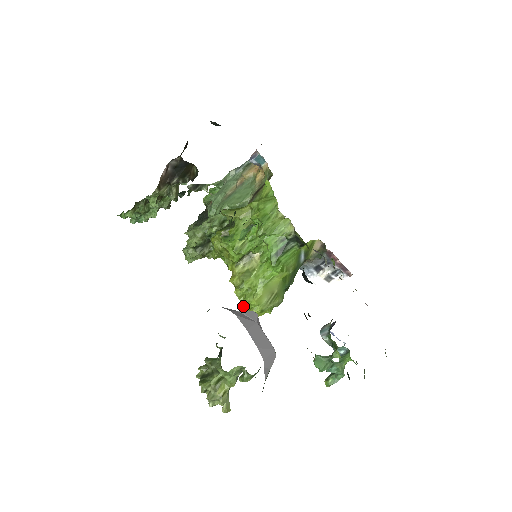
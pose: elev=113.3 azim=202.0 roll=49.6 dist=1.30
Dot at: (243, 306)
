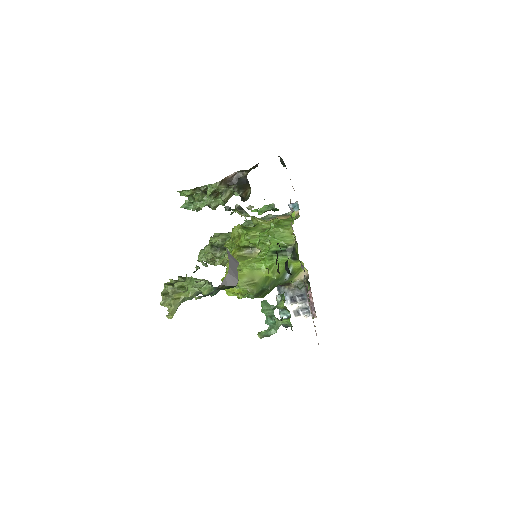
Dot at: occluded
